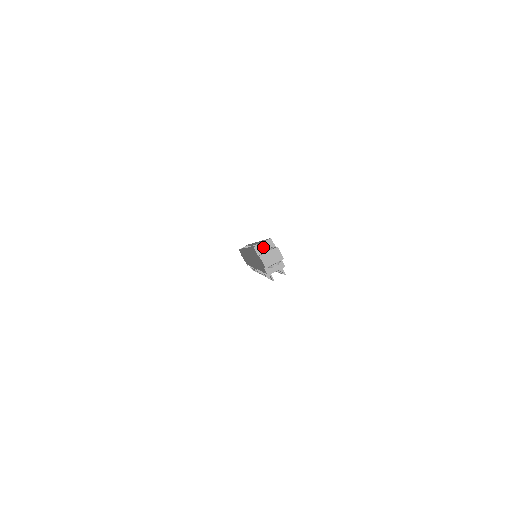
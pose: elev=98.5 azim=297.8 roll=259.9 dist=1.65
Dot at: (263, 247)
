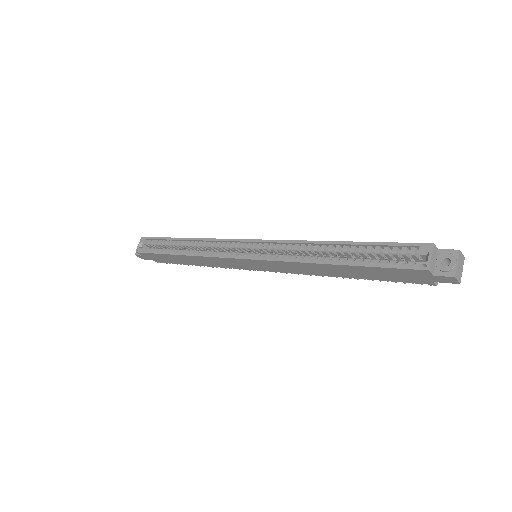
Dot at: (433, 261)
